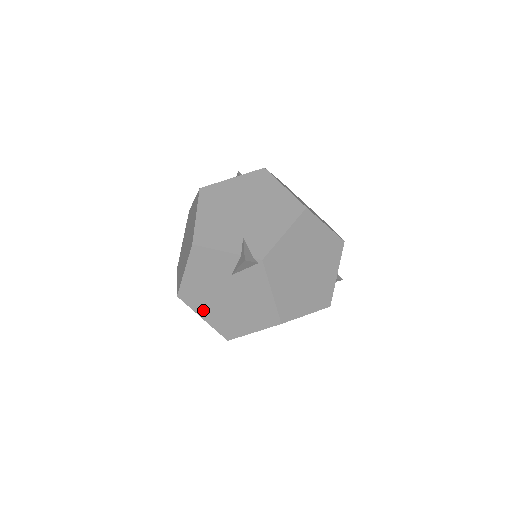
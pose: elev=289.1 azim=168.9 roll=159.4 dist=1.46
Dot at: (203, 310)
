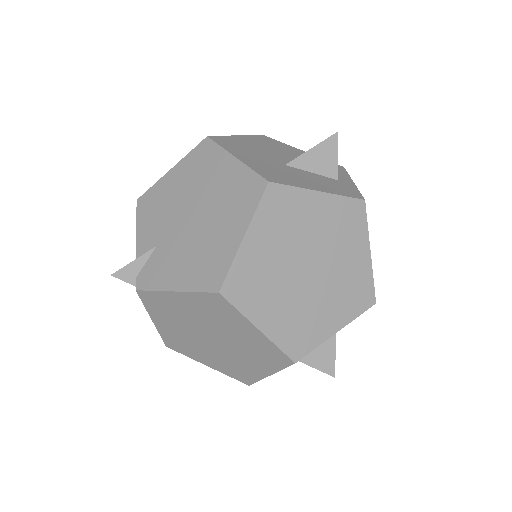
Dot at: occluded
